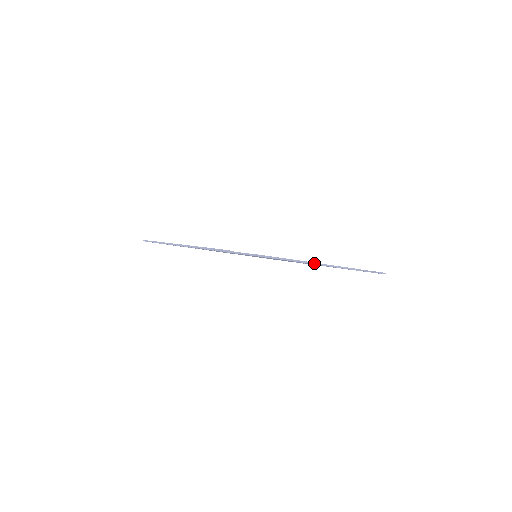
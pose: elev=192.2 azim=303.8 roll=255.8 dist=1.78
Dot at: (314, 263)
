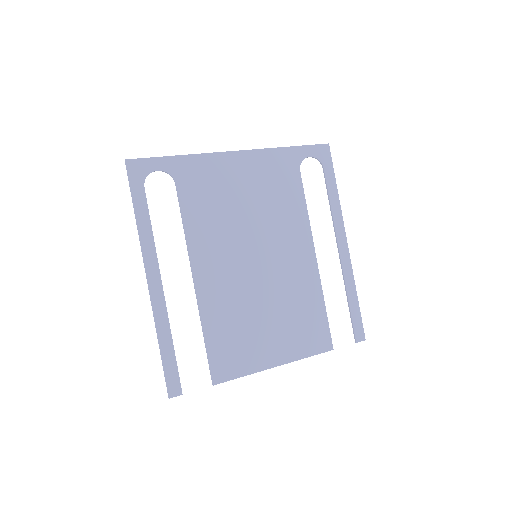
Dot at: (276, 366)
